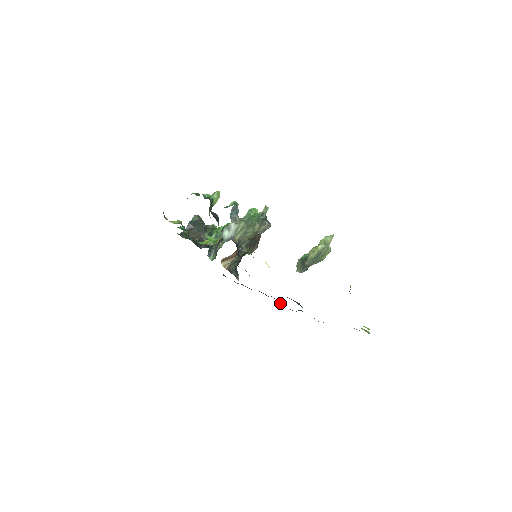
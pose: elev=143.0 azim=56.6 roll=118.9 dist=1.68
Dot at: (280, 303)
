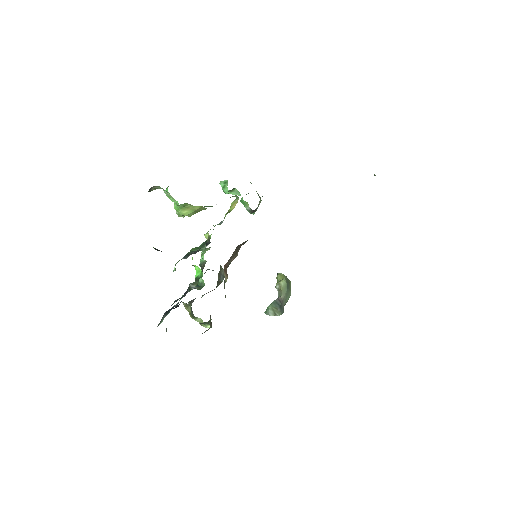
Dot at: occluded
